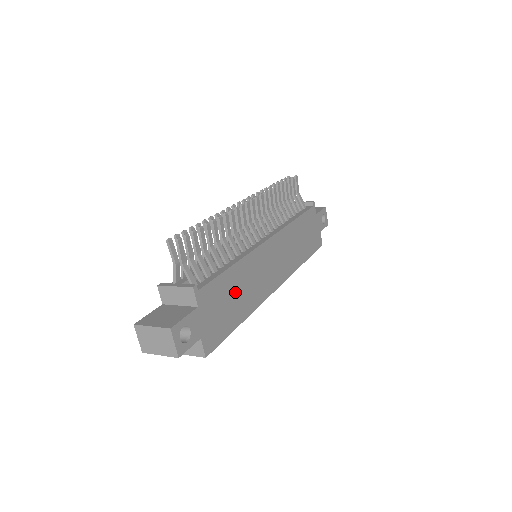
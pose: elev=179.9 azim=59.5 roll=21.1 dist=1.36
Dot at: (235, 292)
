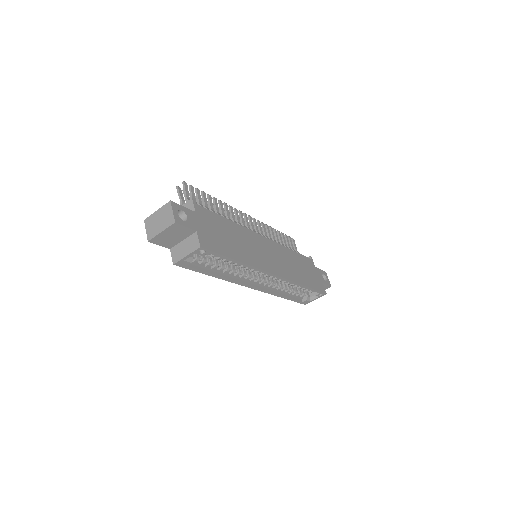
Dot at: (231, 236)
